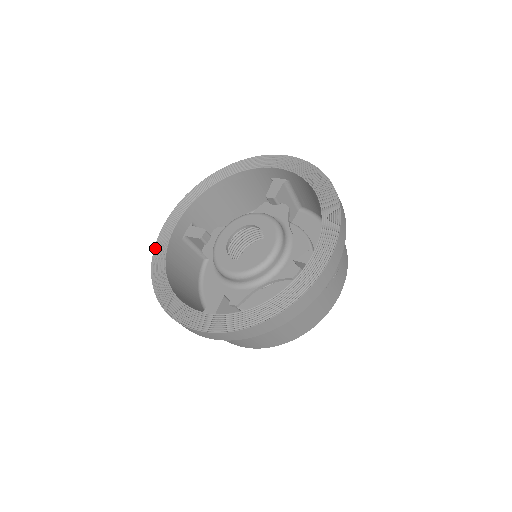
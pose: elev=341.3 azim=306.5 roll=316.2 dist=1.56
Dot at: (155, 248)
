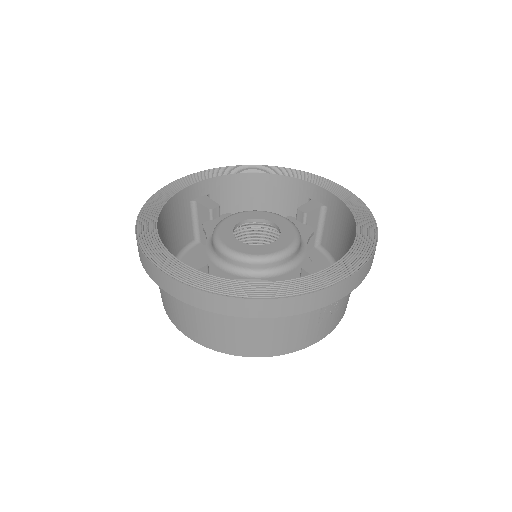
Dot at: (160, 190)
